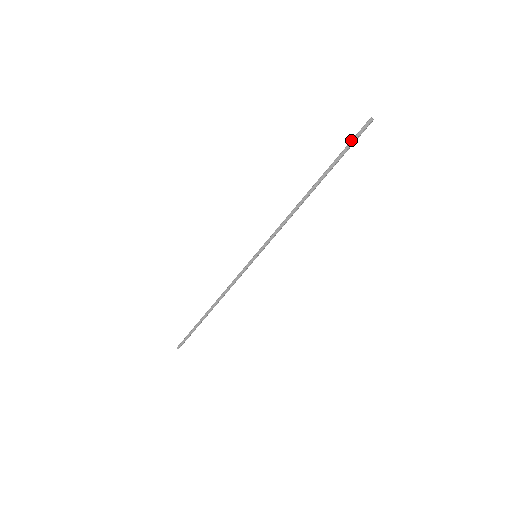
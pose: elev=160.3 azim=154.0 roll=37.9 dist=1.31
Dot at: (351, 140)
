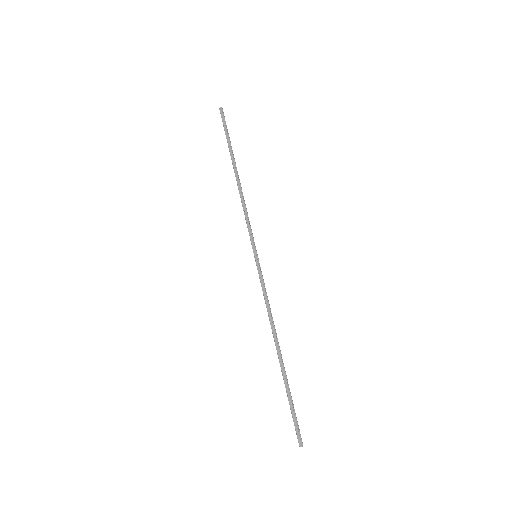
Dot at: occluded
